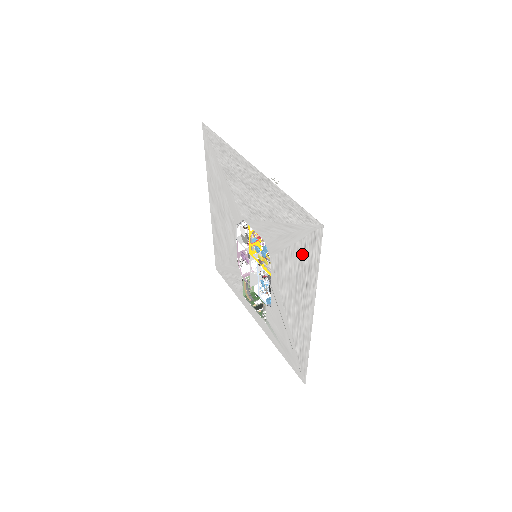
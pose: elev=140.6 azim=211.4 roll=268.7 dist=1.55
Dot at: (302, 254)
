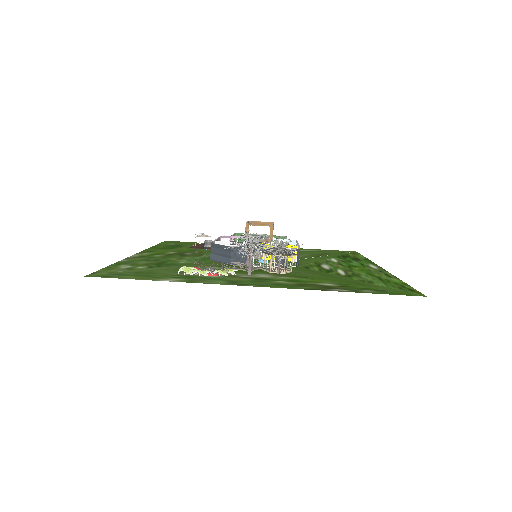
Dot at: occluded
